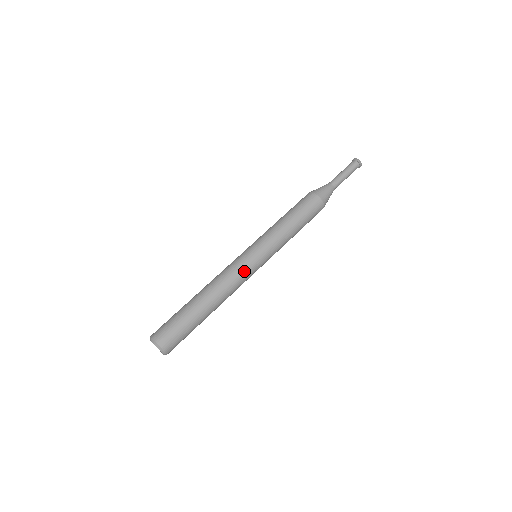
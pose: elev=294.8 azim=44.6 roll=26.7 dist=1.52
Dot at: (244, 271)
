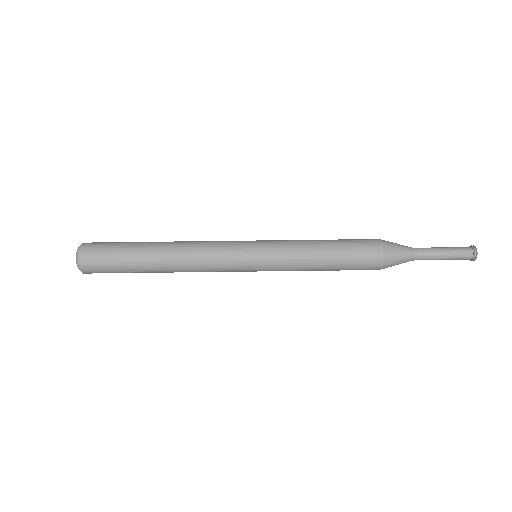
Dot at: occluded
